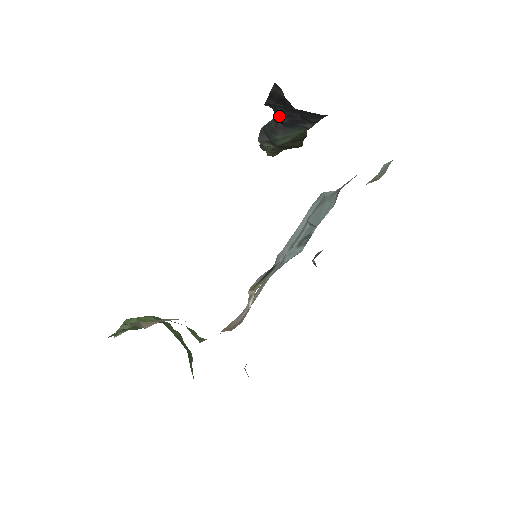
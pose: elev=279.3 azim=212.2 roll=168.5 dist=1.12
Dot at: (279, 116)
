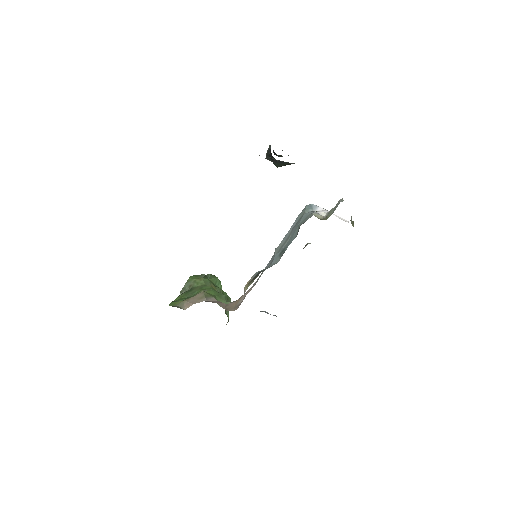
Dot at: occluded
